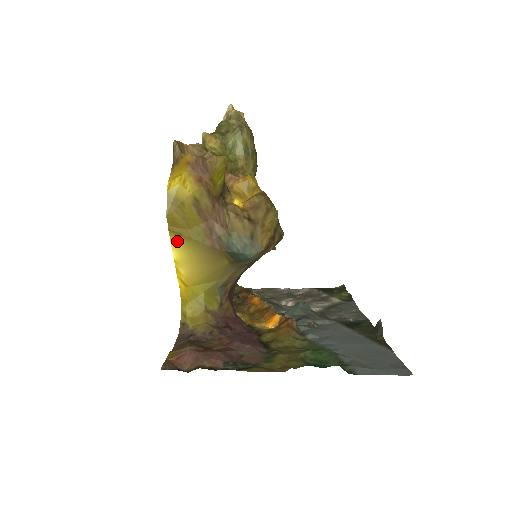
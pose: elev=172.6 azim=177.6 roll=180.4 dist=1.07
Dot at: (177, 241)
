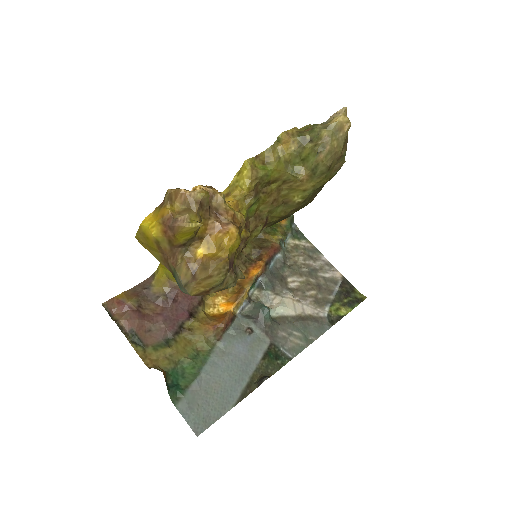
Dot at: (145, 248)
